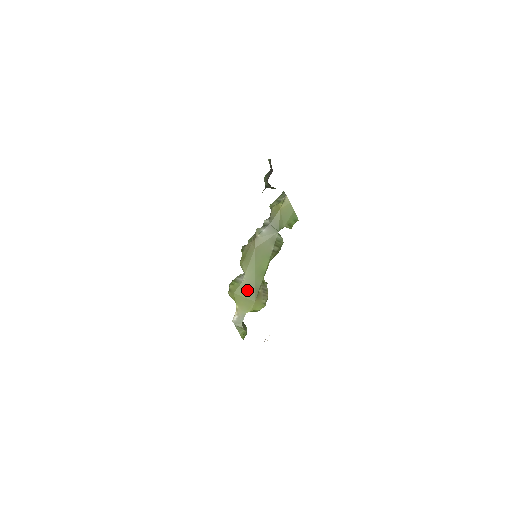
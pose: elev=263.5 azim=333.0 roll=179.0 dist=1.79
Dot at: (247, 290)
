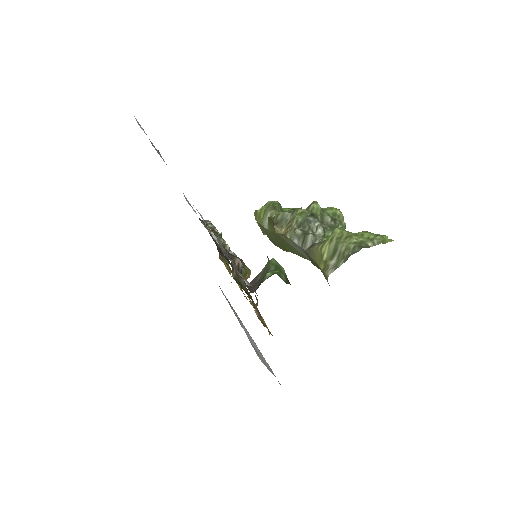
Dot at: (268, 234)
